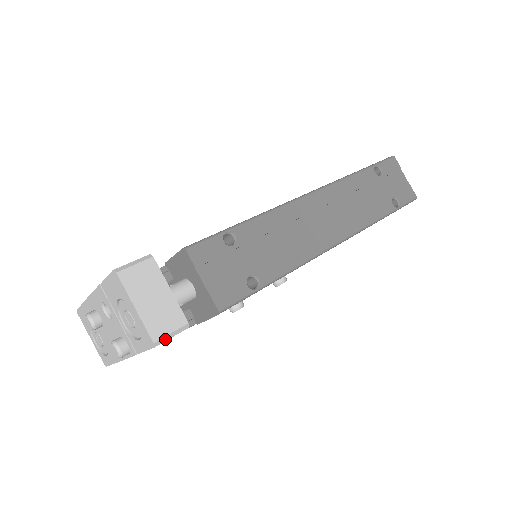
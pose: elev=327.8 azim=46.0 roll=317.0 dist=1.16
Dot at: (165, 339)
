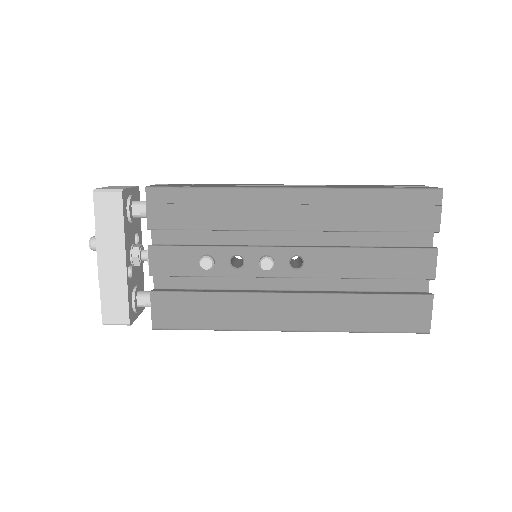
Dot at: (102, 191)
